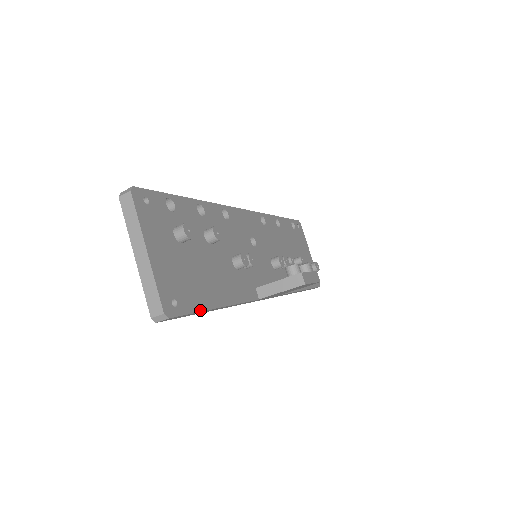
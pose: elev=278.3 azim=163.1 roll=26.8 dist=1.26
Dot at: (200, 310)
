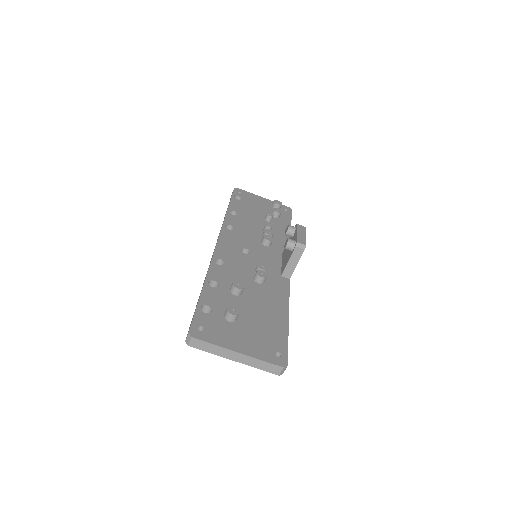
Dot at: (287, 337)
